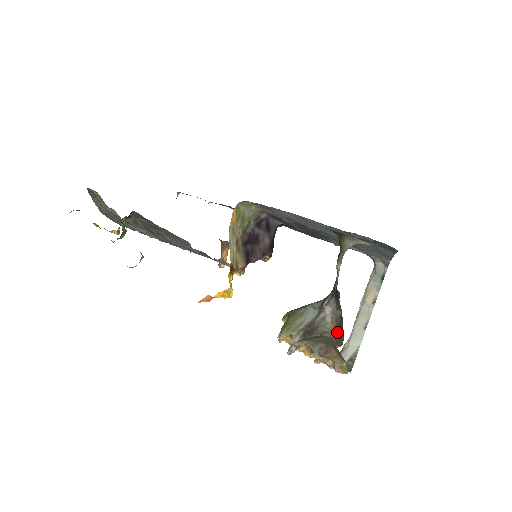
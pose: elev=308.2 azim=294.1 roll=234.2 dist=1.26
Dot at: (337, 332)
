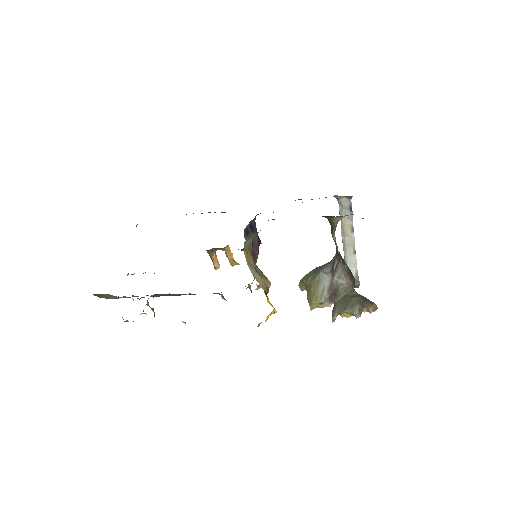
Dot at: (352, 281)
